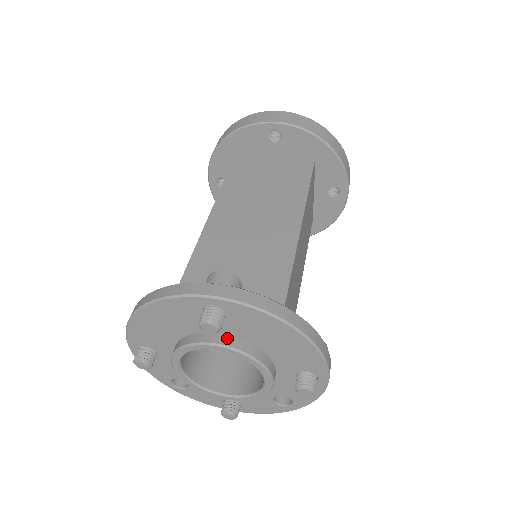
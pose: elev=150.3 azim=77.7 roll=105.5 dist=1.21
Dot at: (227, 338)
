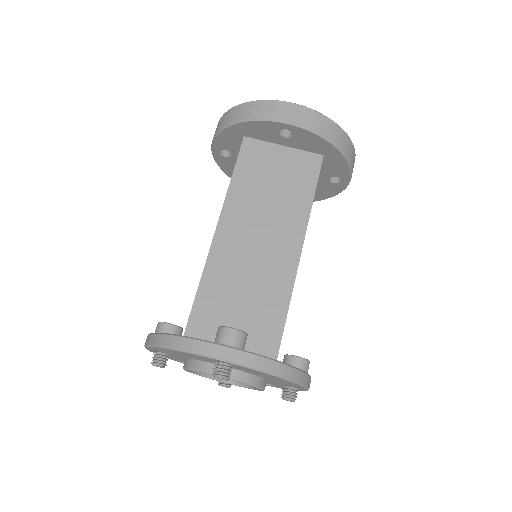
Dot at: (232, 371)
